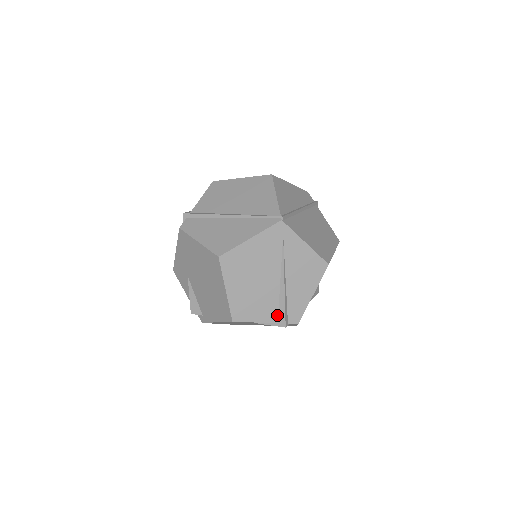
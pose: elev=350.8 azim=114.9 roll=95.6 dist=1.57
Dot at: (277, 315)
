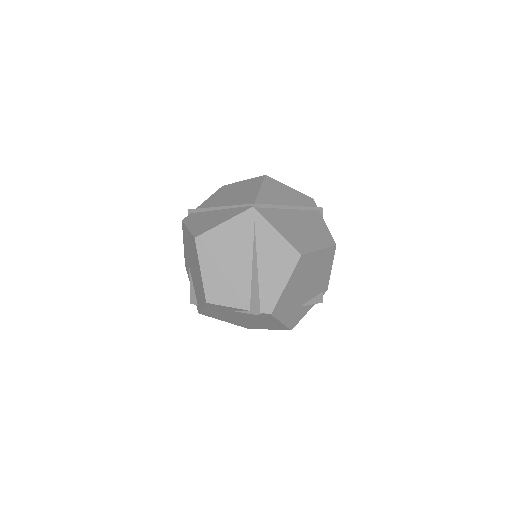
Dot at: (249, 302)
